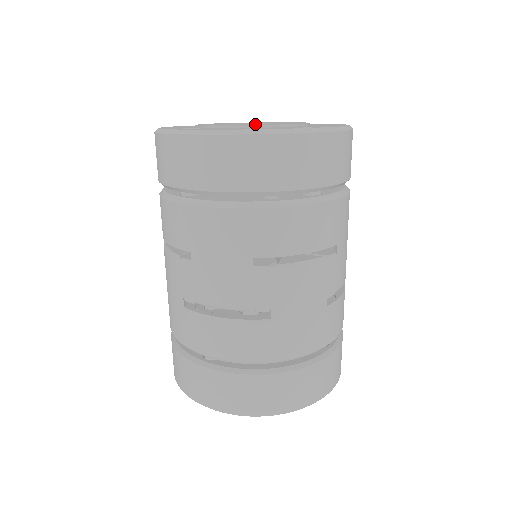
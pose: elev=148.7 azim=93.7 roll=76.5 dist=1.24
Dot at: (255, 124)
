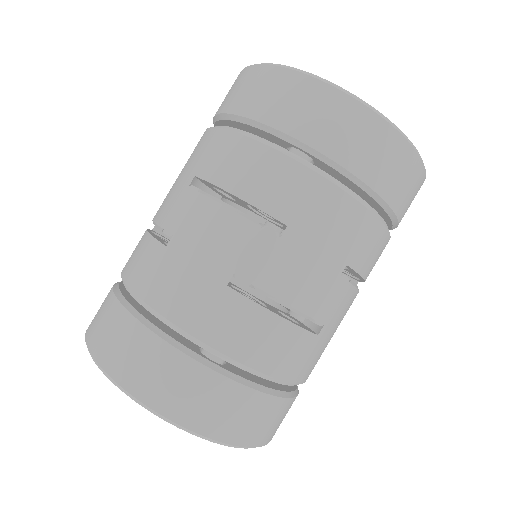
Dot at: occluded
